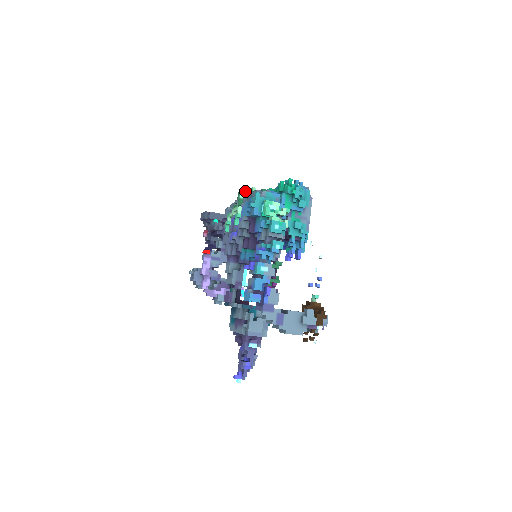
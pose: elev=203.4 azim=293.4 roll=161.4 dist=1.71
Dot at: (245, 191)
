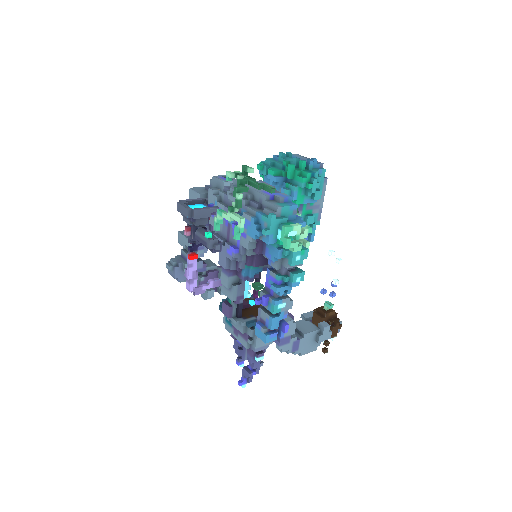
Dot at: (241, 180)
